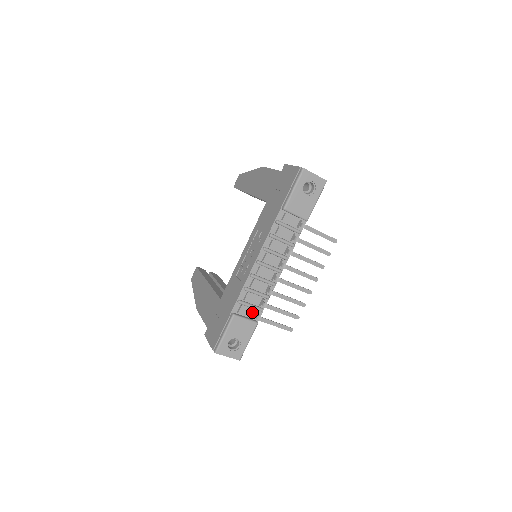
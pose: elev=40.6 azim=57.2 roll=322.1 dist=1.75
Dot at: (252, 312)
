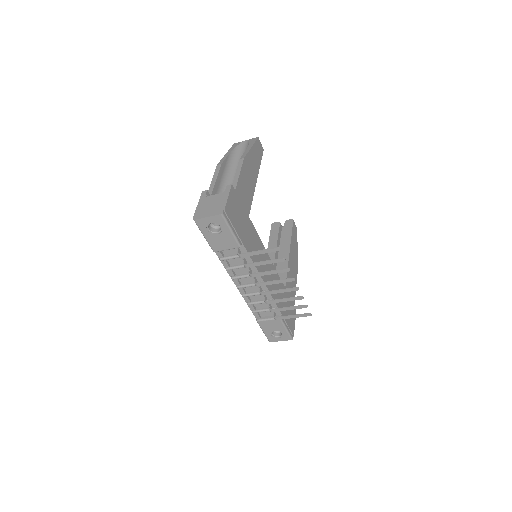
Dot at: (271, 312)
